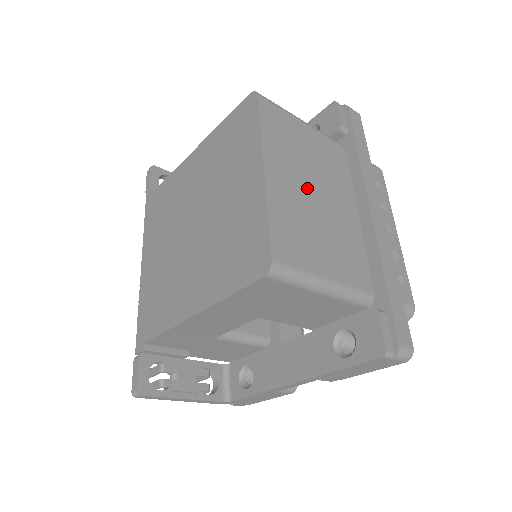
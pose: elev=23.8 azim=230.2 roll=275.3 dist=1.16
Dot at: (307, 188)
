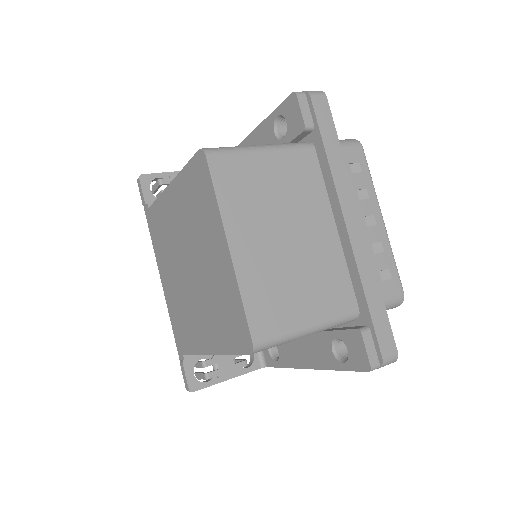
Dot at: (277, 237)
